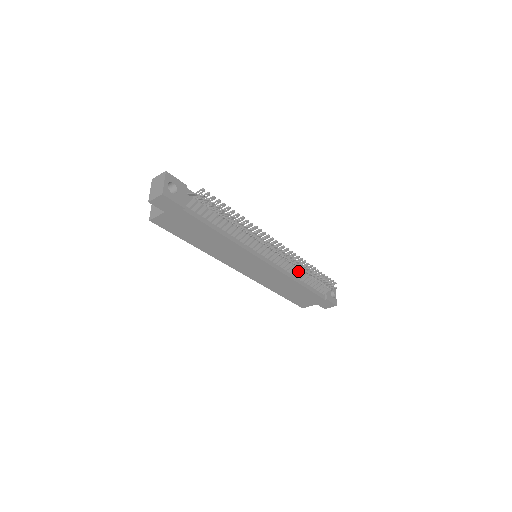
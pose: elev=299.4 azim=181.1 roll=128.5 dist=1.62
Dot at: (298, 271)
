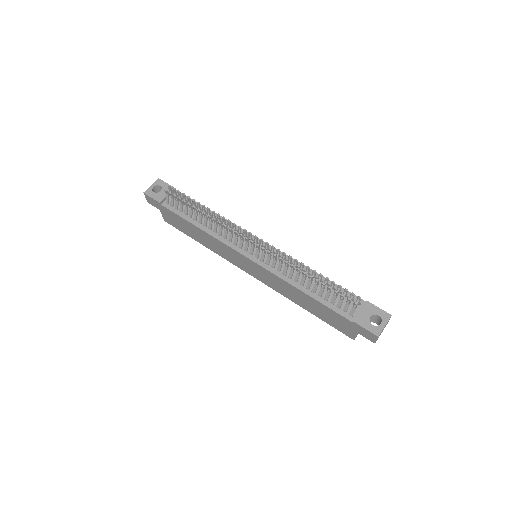
Dot at: (296, 274)
